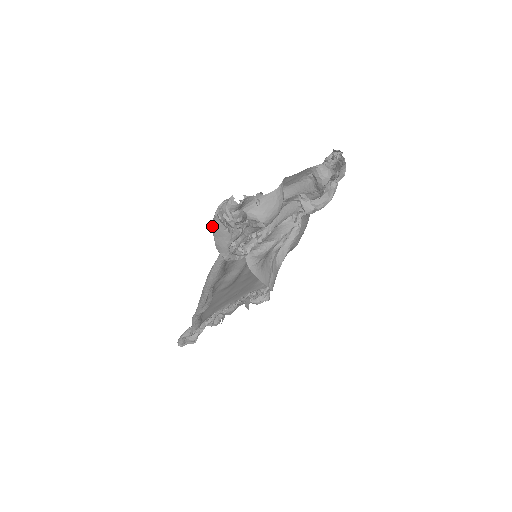
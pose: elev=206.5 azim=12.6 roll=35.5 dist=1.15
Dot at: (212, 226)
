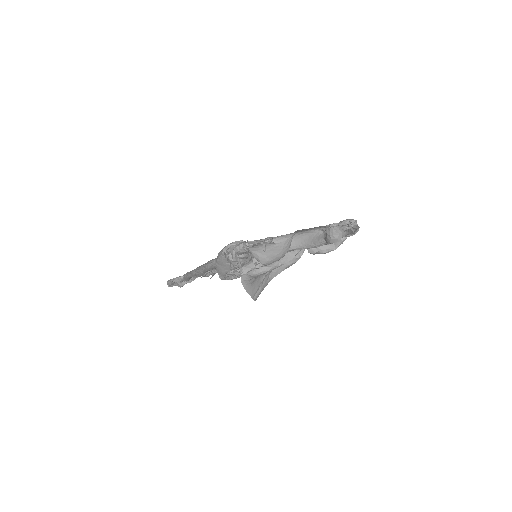
Dot at: occluded
